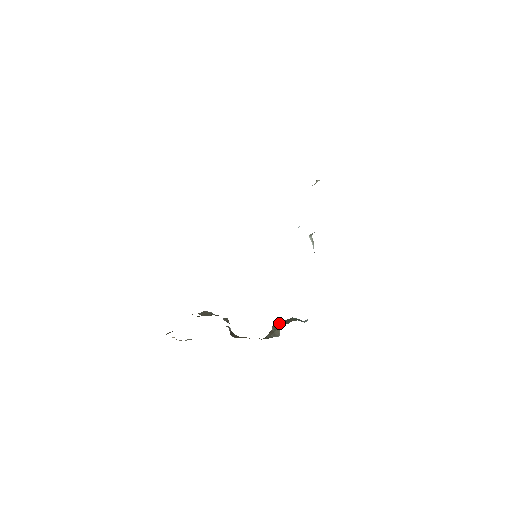
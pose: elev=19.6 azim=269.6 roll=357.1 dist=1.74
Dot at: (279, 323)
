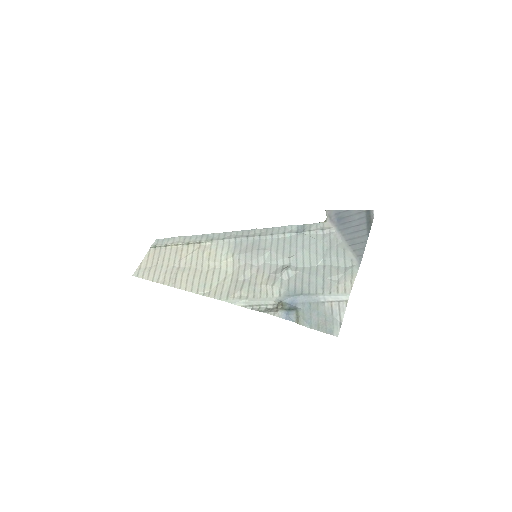
Dot at: occluded
